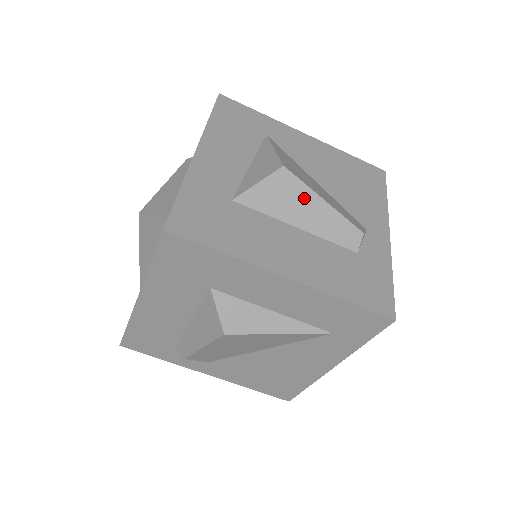
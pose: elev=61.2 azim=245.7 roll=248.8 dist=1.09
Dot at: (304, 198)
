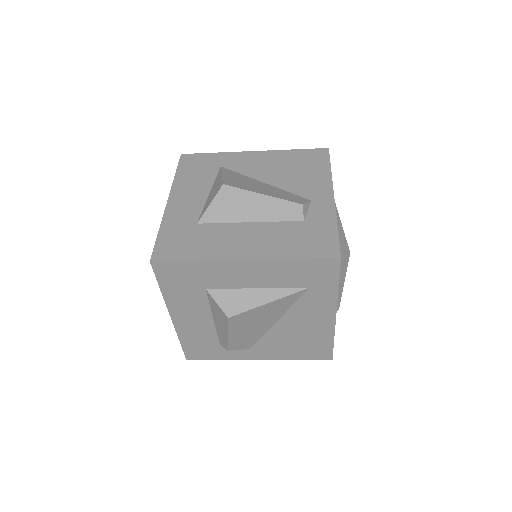
Dot at: (247, 199)
